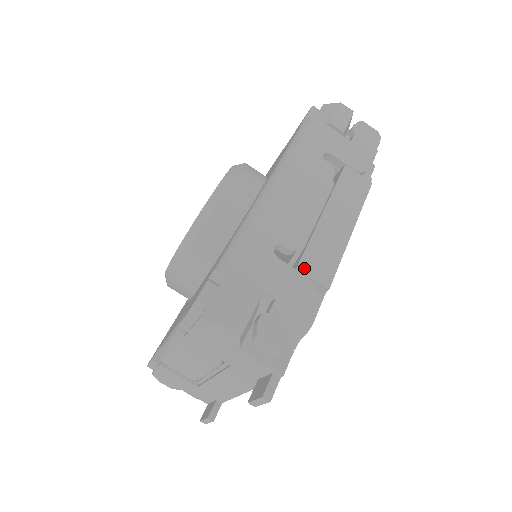
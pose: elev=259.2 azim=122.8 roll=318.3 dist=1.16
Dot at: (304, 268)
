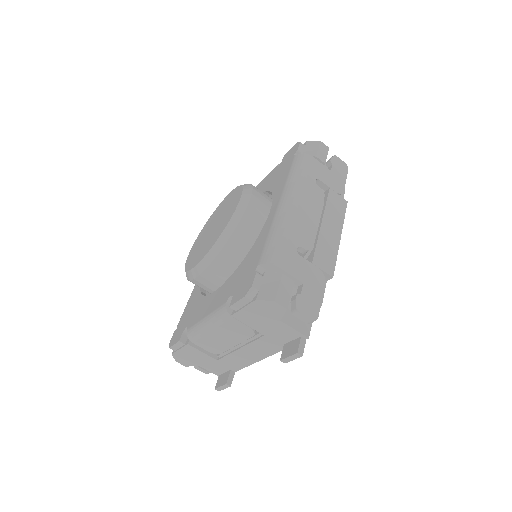
Dot at: (316, 263)
